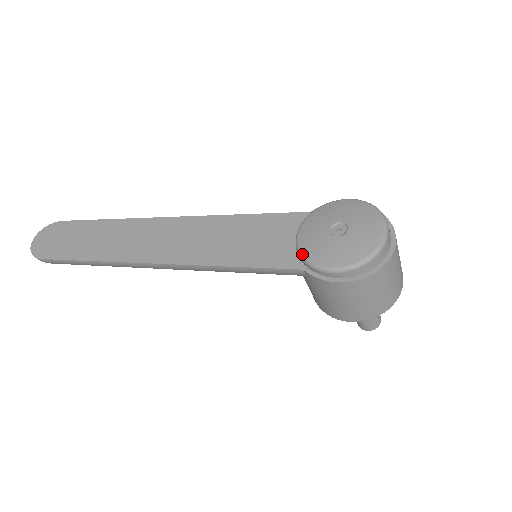
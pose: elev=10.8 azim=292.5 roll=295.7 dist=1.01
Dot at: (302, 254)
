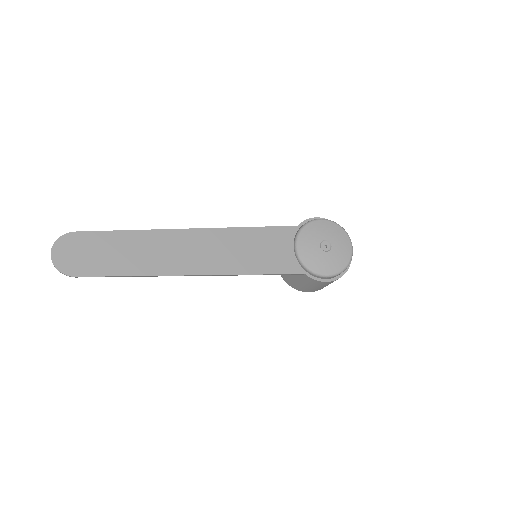
Dot at: (305, 264)
